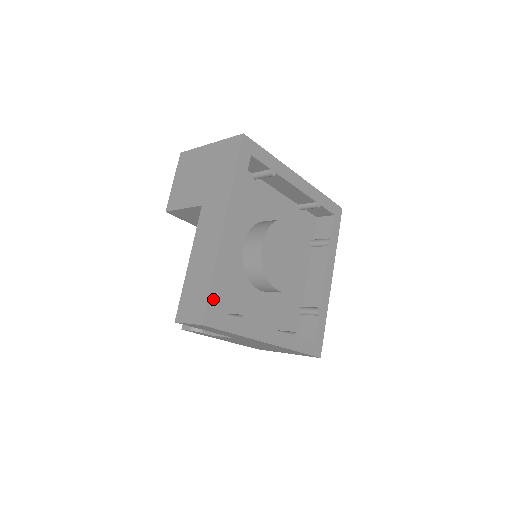
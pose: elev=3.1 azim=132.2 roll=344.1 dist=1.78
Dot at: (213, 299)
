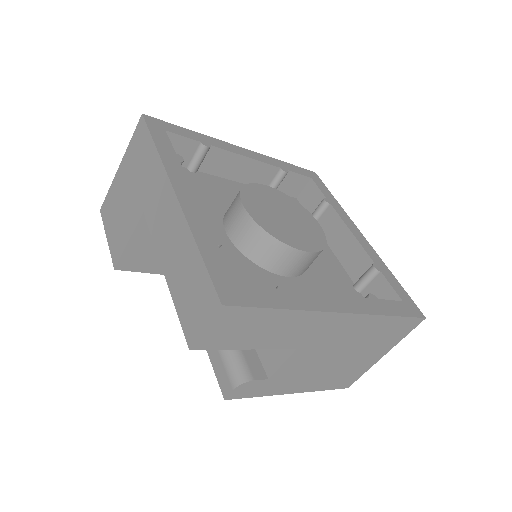
Dot at: (217, 271)
